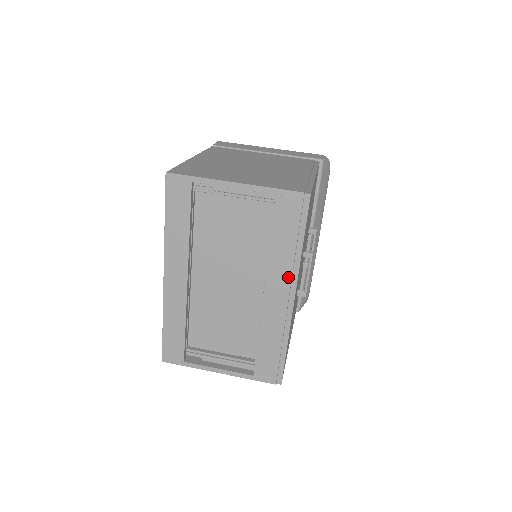
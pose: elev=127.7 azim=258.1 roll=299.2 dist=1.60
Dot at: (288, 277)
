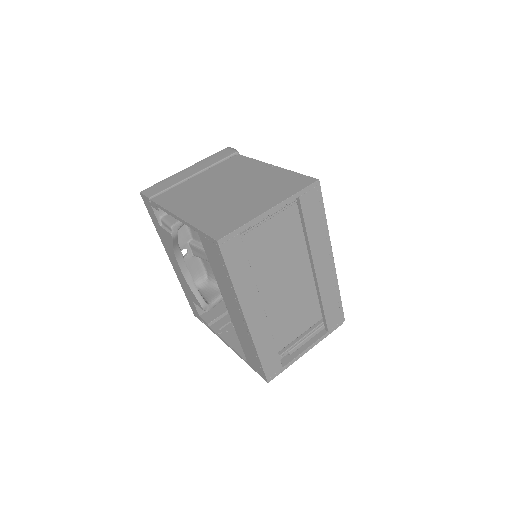
Dot at: (326, 247)
